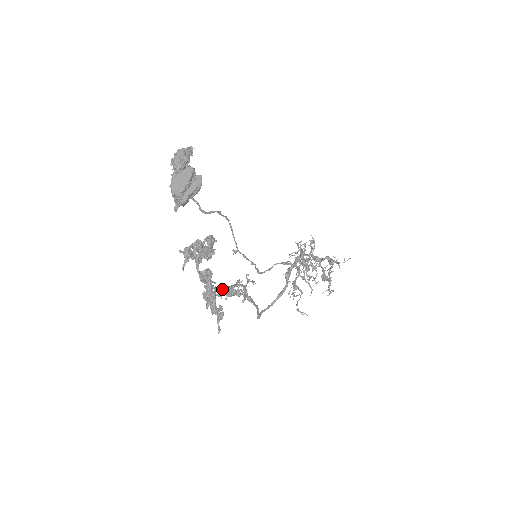
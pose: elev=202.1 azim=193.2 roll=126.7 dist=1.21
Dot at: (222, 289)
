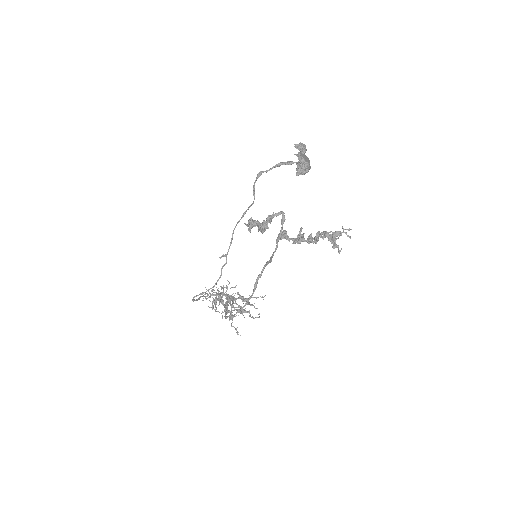
Dot at: (272, 257)
